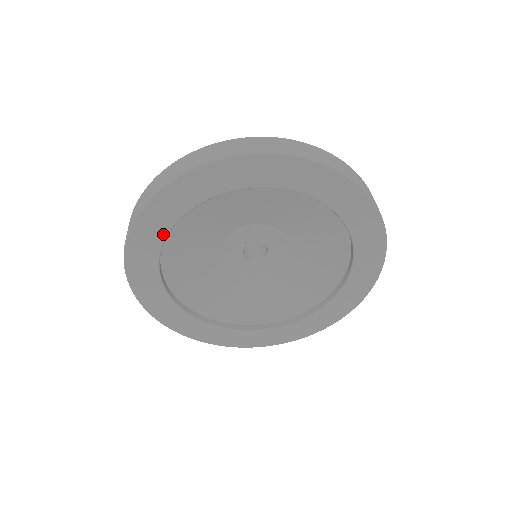
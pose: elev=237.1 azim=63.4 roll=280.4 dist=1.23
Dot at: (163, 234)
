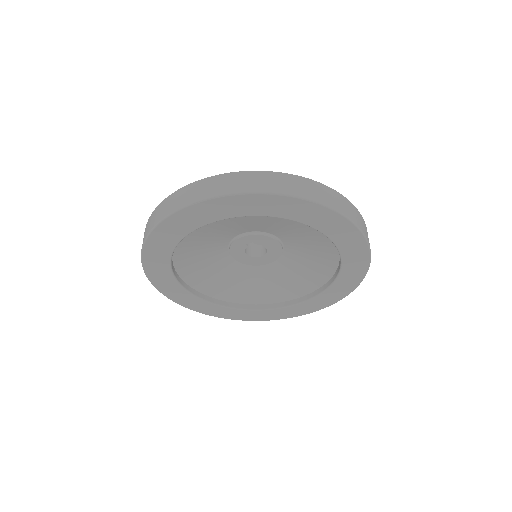
Dot at: (173, 245)
